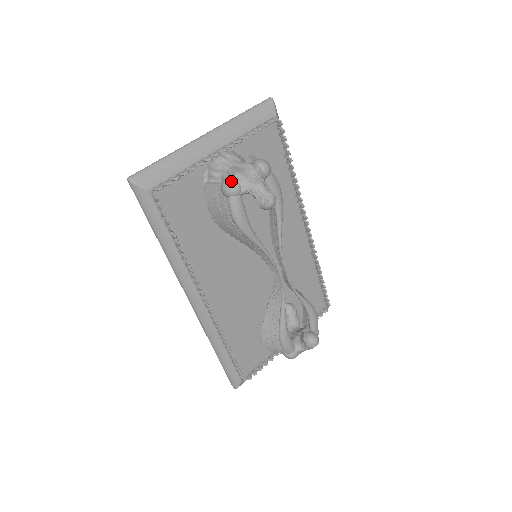
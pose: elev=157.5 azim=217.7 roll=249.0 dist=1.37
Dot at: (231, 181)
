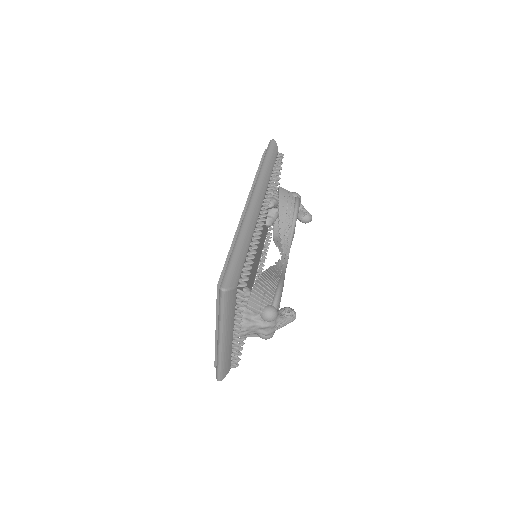
Dot at: occluded
